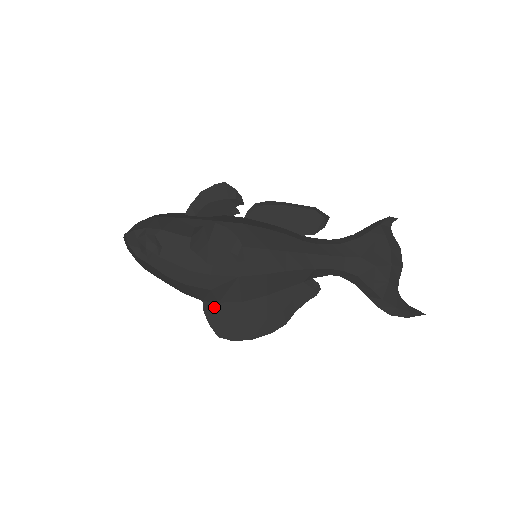
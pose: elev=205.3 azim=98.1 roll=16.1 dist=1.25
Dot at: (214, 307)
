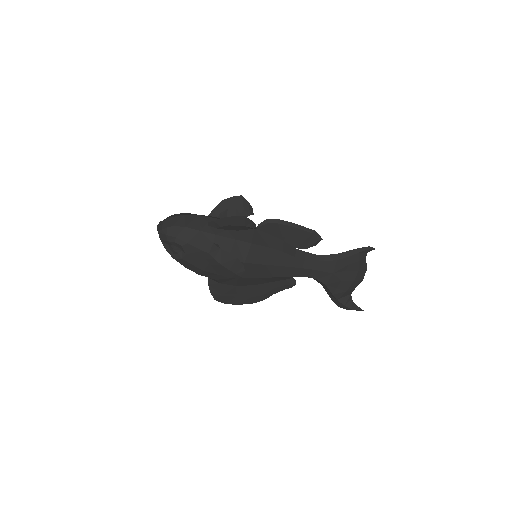
Dot at: (216, 284)
